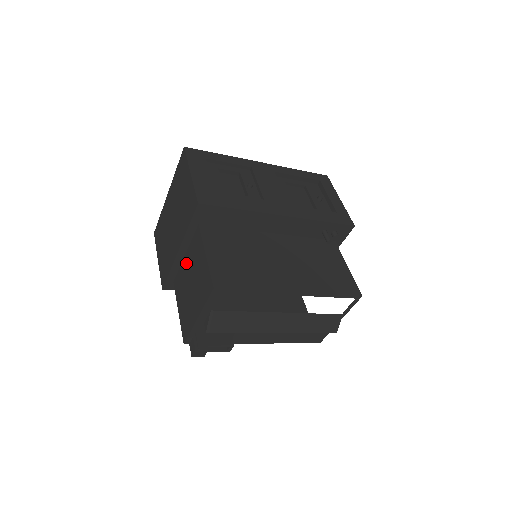
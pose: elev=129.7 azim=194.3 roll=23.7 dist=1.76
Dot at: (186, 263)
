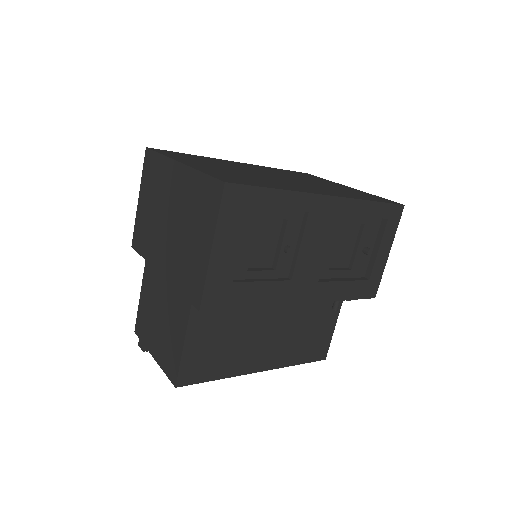
Dot at: (165, 284)
